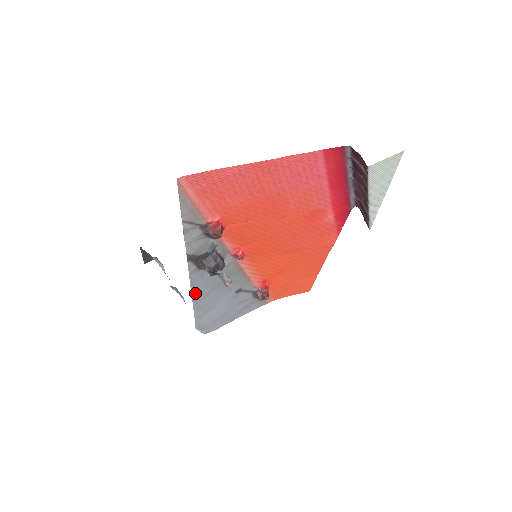
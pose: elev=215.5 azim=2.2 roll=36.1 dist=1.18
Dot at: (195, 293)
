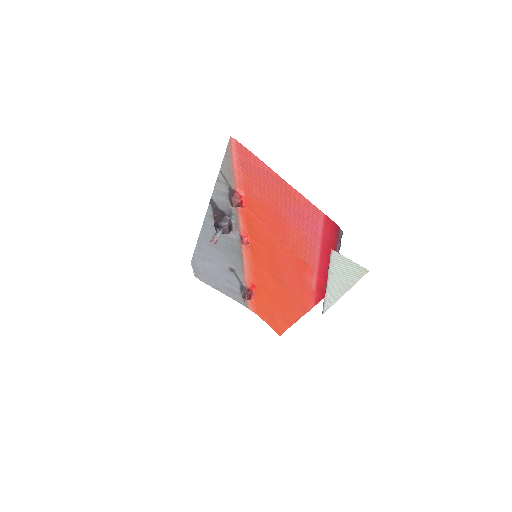
Dot at: (203, 234)
